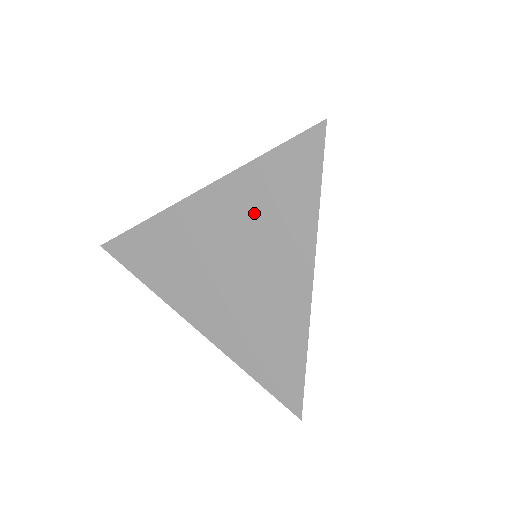
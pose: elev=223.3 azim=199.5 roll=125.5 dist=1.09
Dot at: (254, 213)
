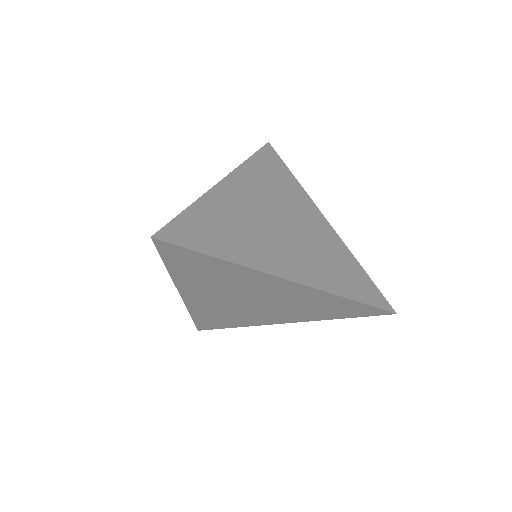
Dot at: (212, 283)
